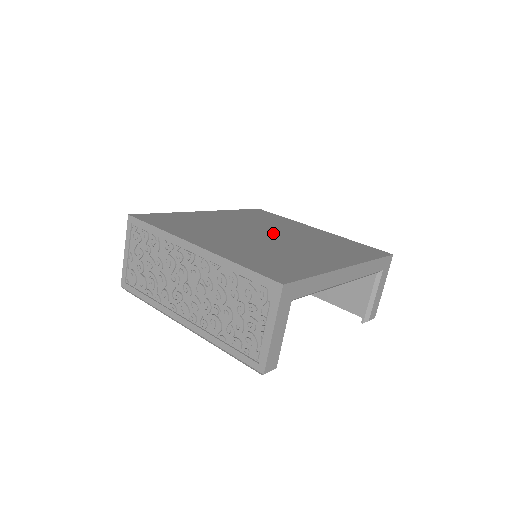
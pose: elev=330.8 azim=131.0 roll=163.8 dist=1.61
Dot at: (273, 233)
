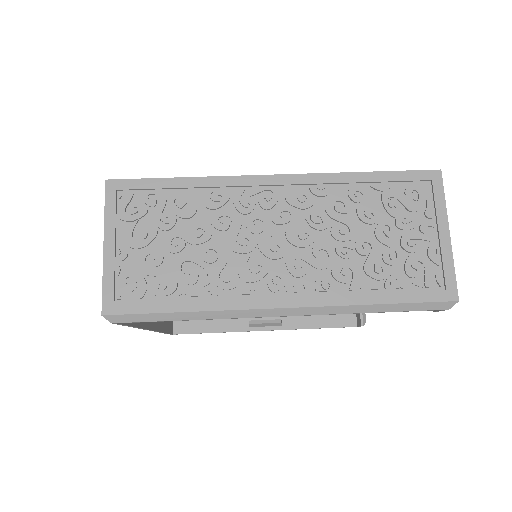
Dot at: occluded
